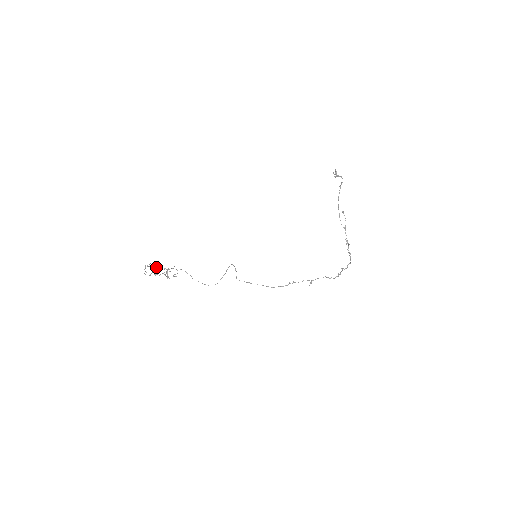
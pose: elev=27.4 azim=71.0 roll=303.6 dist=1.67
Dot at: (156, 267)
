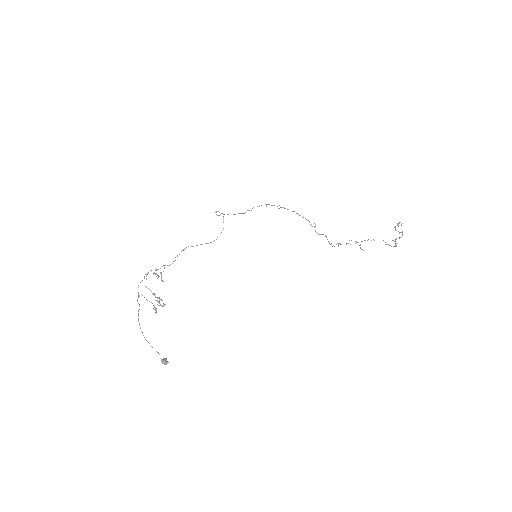
Dot at: occluded
